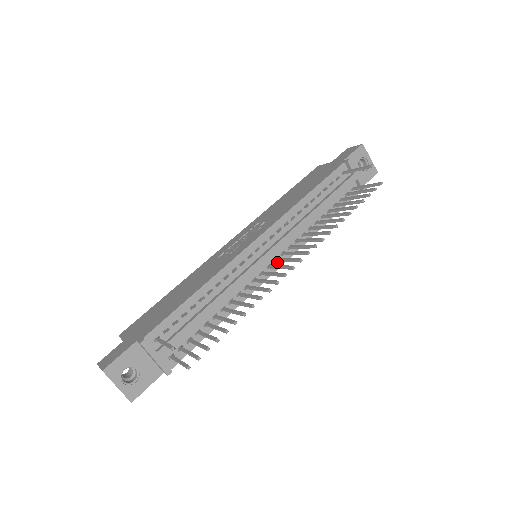
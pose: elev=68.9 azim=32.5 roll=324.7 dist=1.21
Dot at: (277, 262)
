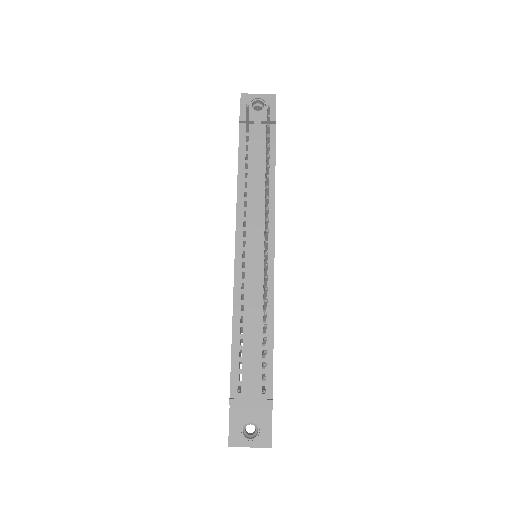
Dot at: (268, 245)
